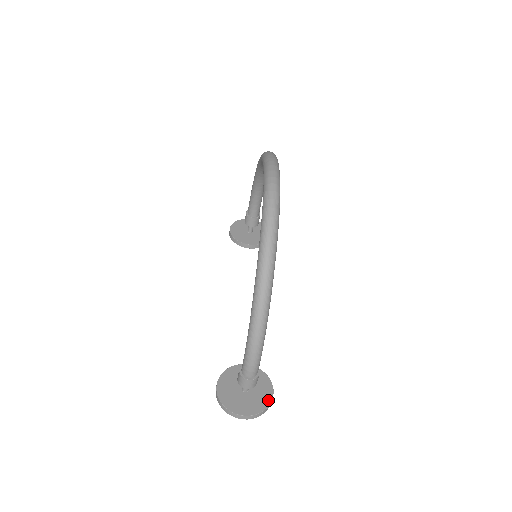
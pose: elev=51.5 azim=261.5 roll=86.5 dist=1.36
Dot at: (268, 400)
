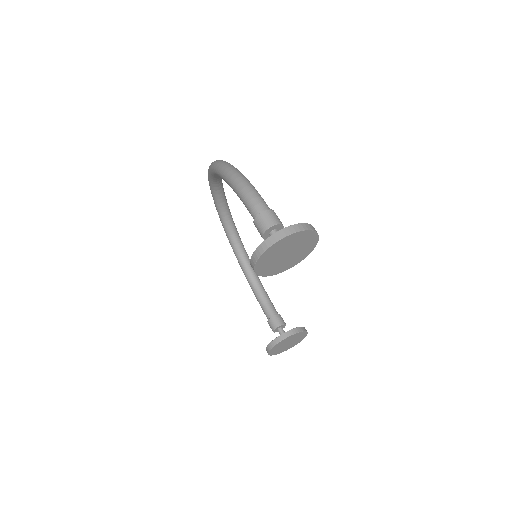
Dot at: occluded
